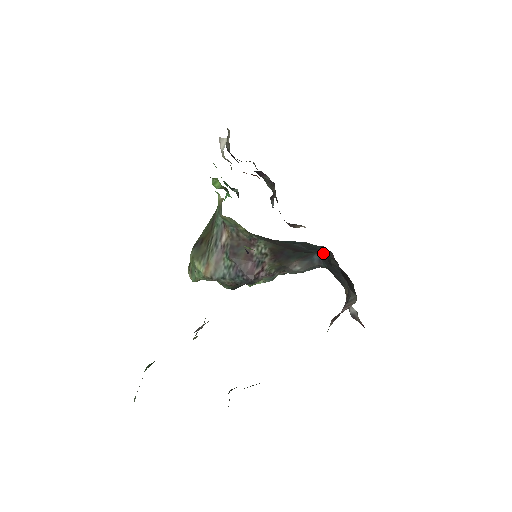
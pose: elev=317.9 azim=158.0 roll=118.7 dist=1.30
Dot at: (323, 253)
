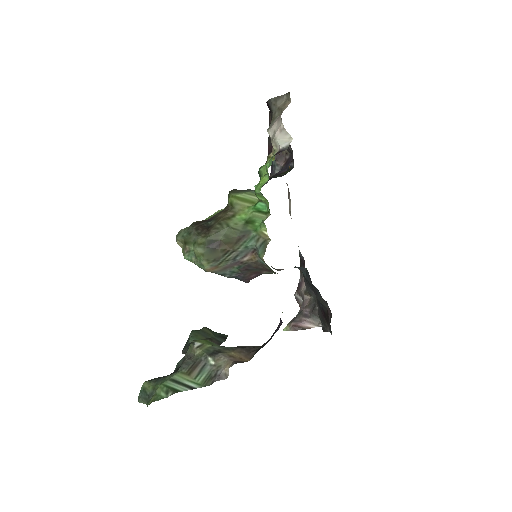
Dot at: occluded
